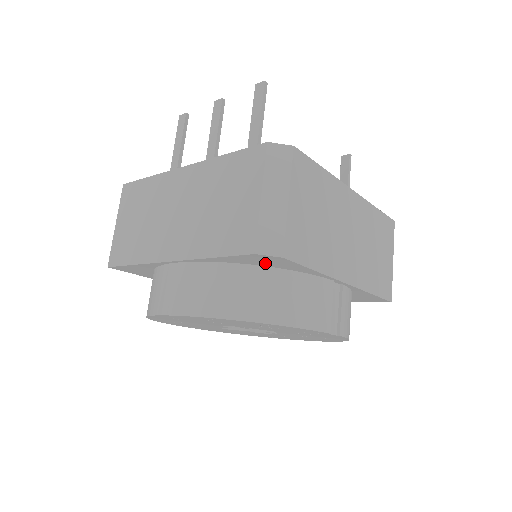
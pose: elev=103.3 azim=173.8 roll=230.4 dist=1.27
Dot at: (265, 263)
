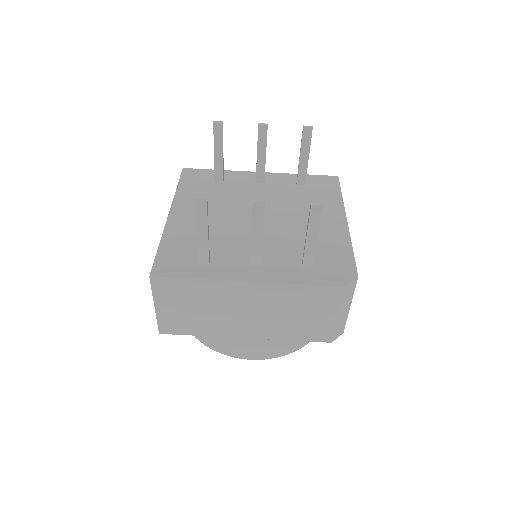
Dot at: occluded
